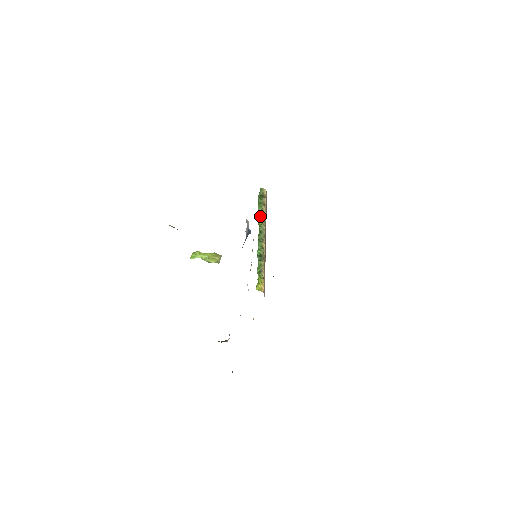
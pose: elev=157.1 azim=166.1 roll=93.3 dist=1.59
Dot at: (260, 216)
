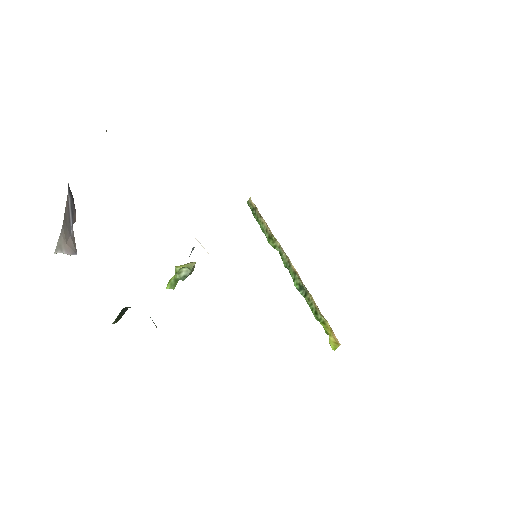
Dot at: (265, 233)
